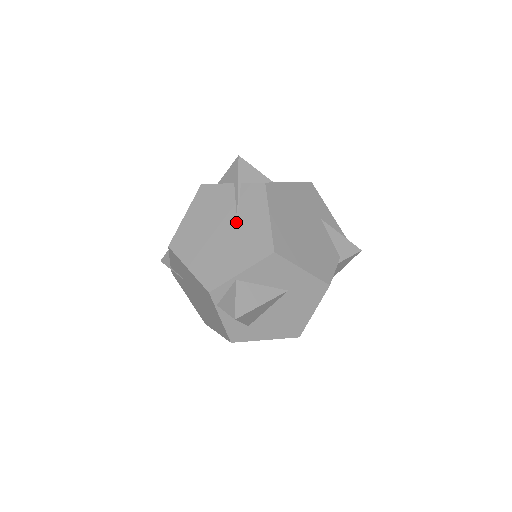
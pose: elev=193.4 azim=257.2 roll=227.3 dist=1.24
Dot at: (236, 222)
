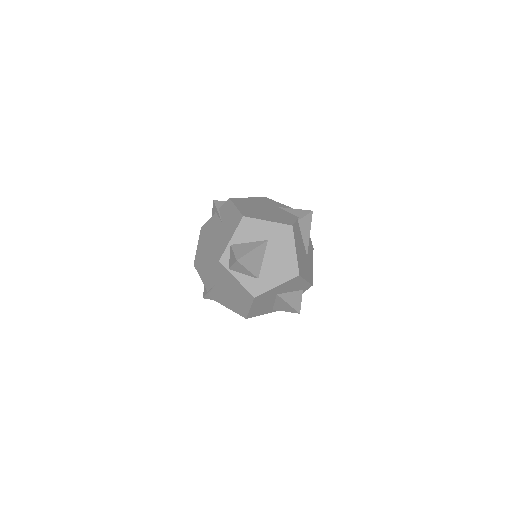
Dot at: (222, 224)
